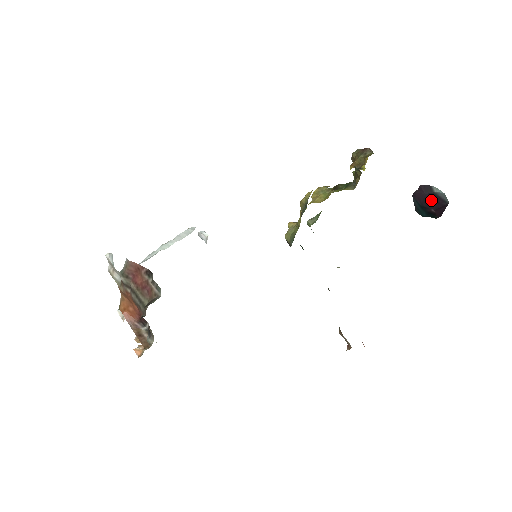
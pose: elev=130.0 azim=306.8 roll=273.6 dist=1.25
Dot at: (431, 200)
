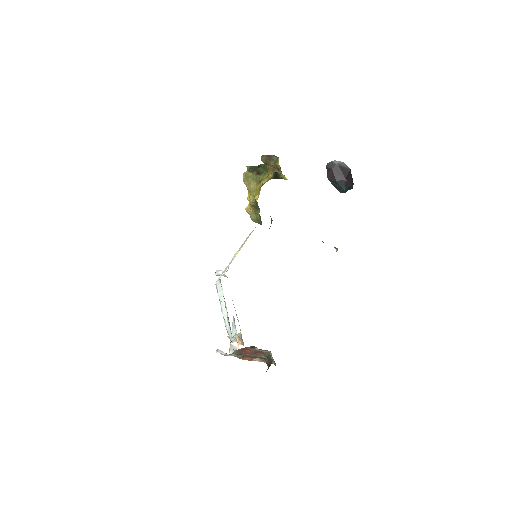
Dot at: (339, 172)
